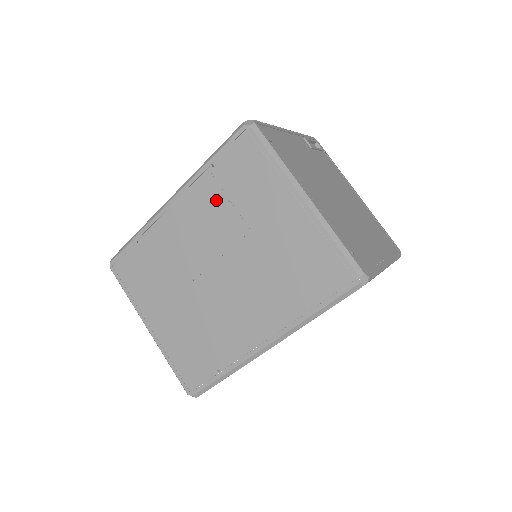
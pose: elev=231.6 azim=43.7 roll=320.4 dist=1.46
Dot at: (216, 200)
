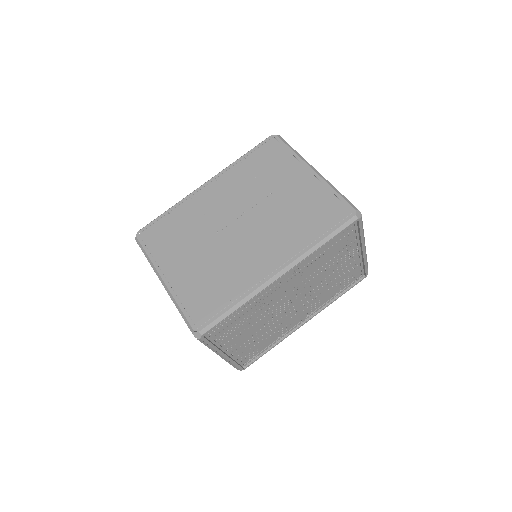
Dot at: (245, 178)
